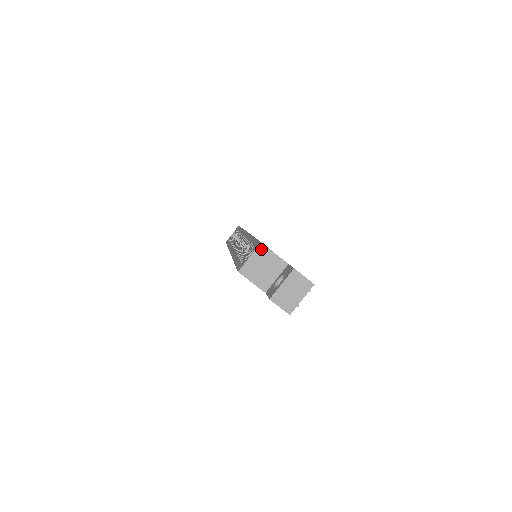
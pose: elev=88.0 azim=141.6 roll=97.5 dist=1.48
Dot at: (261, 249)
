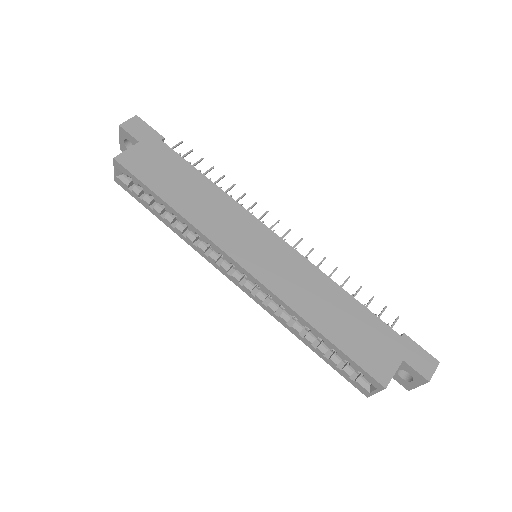
Dot at: (385, 387)
